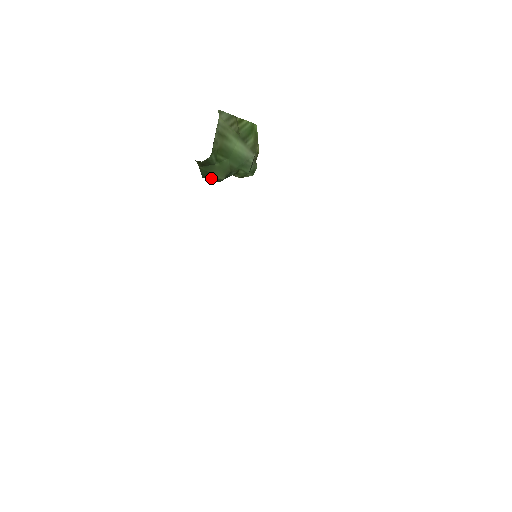
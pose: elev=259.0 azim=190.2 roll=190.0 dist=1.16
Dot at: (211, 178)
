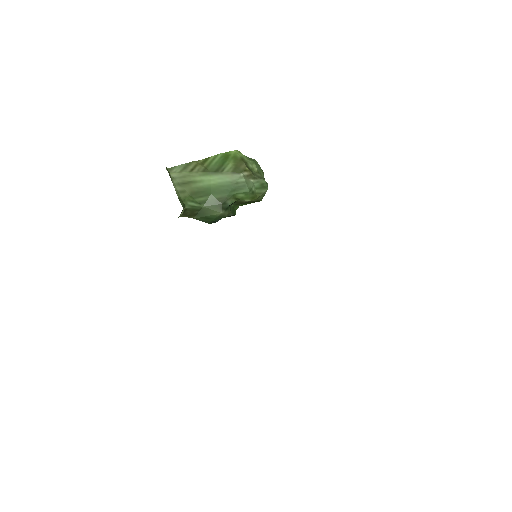
Dot at: (214, 219)
